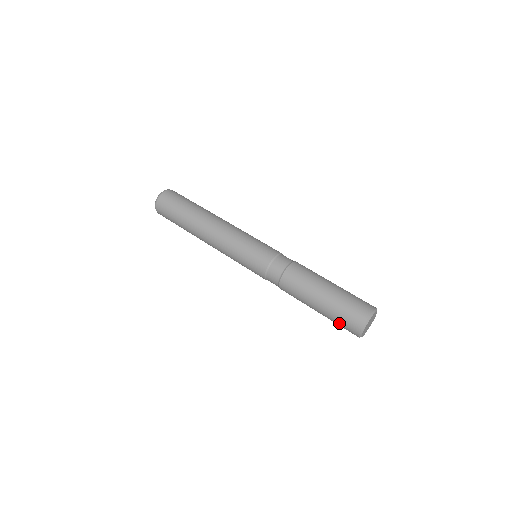
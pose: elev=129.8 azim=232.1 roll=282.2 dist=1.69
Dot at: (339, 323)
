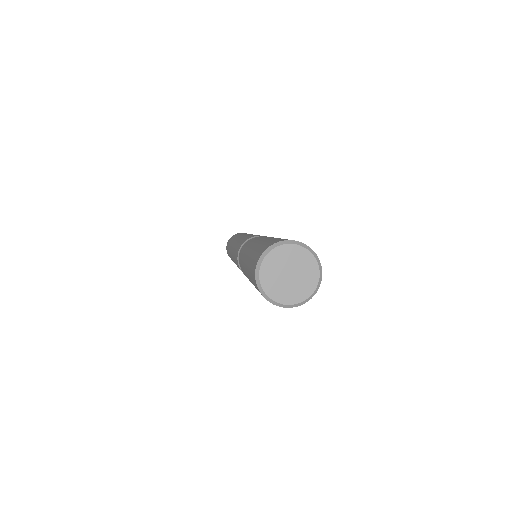
Dot at: (253, 257)
